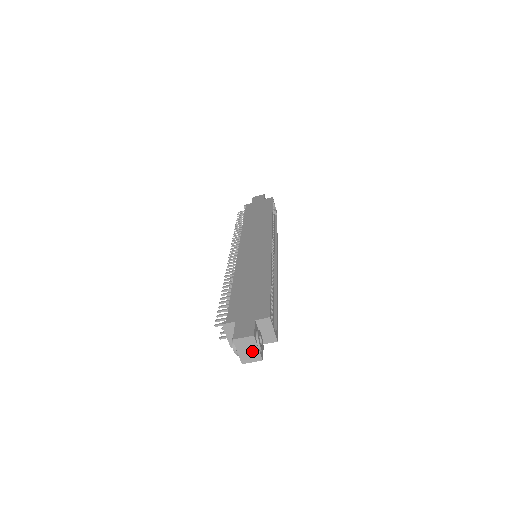
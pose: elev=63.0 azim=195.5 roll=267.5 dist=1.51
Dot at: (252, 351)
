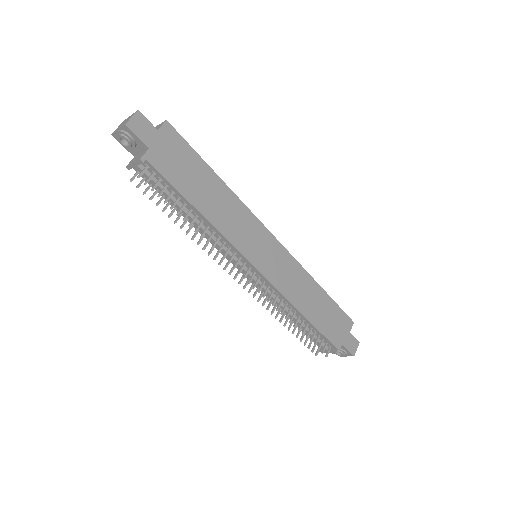
Dot at: occluded
